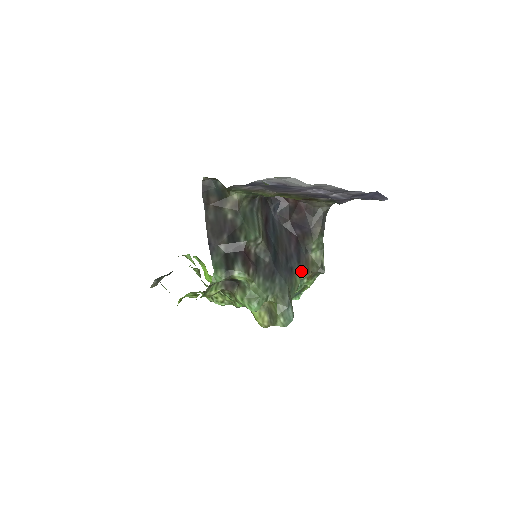
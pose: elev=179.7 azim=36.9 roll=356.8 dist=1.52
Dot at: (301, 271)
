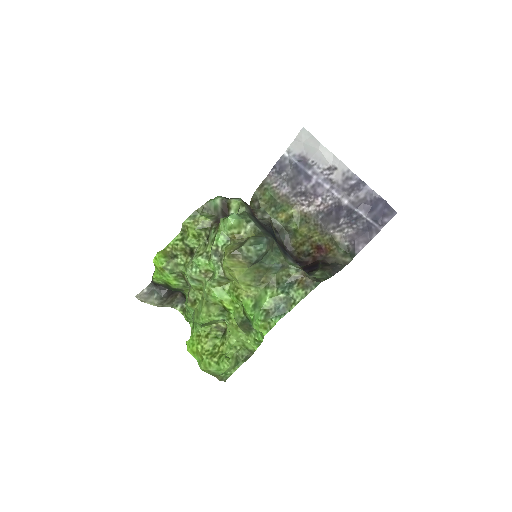
Dot at: (294, 264)
